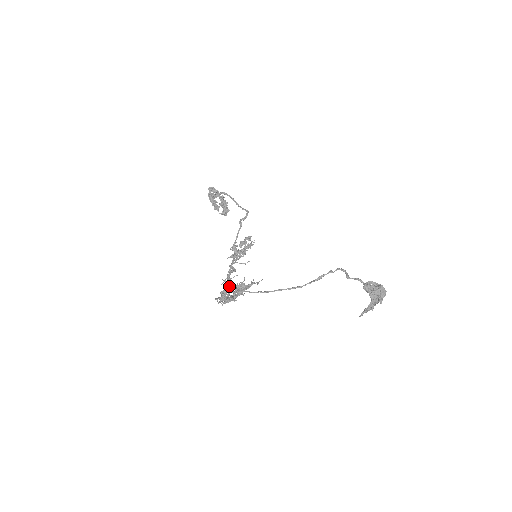
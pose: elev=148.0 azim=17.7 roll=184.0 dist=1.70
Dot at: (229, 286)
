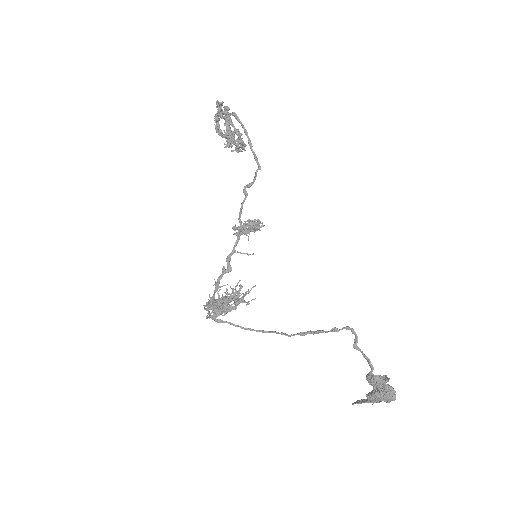
Dot at: (212, 303)
